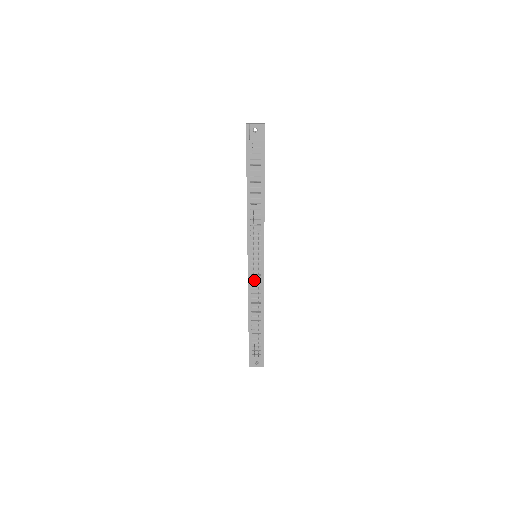
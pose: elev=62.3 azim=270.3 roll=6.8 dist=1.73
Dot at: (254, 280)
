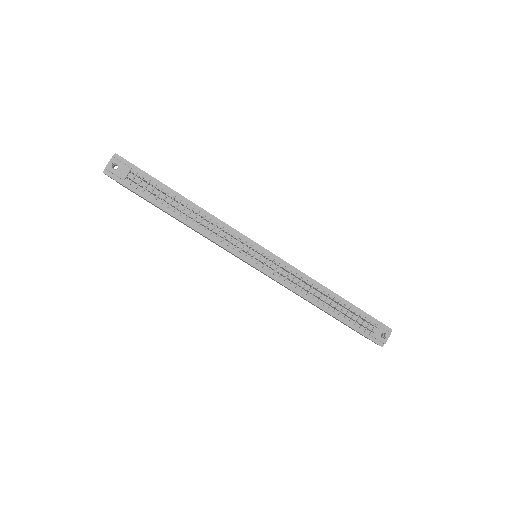
Dot at: (282, 275)
